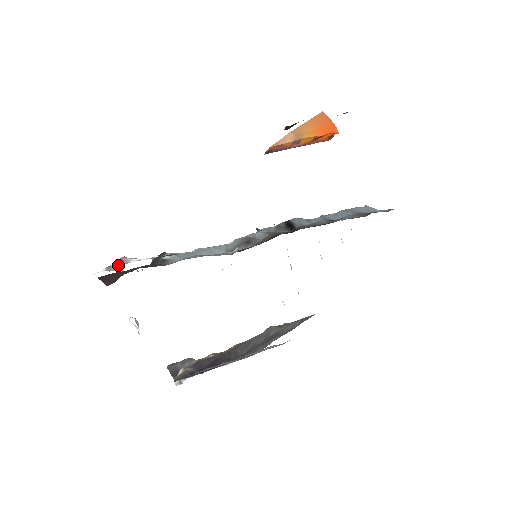
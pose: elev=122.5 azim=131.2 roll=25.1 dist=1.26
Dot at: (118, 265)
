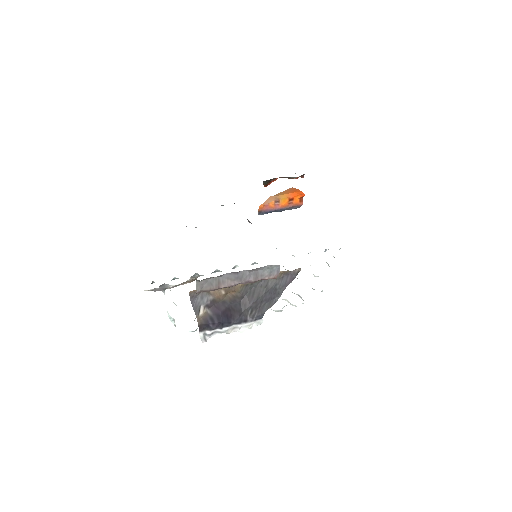
Dot at: (161, 288)
